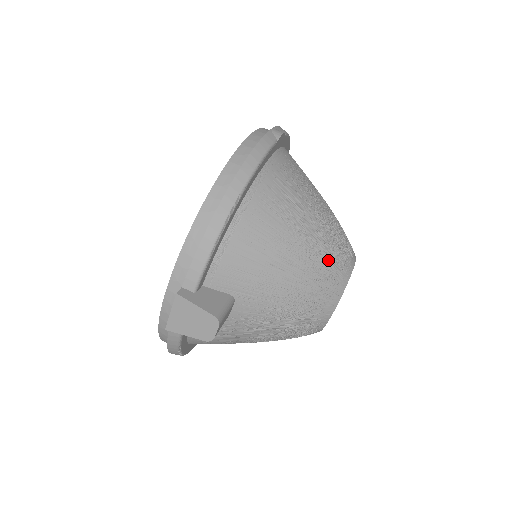
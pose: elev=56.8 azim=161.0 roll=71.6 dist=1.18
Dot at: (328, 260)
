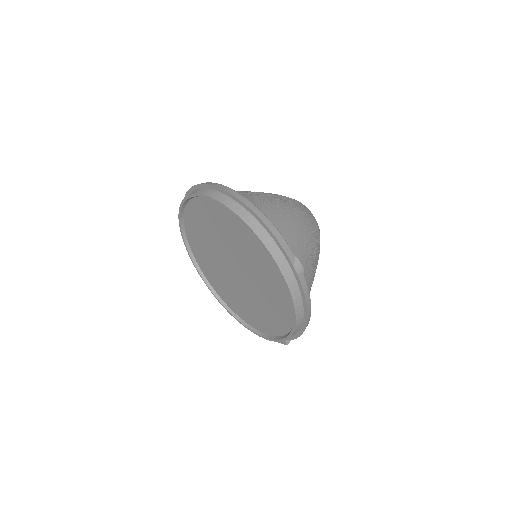
Dot at: occluded
